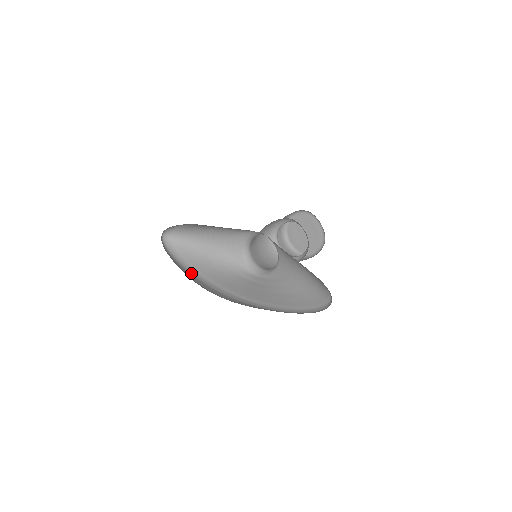
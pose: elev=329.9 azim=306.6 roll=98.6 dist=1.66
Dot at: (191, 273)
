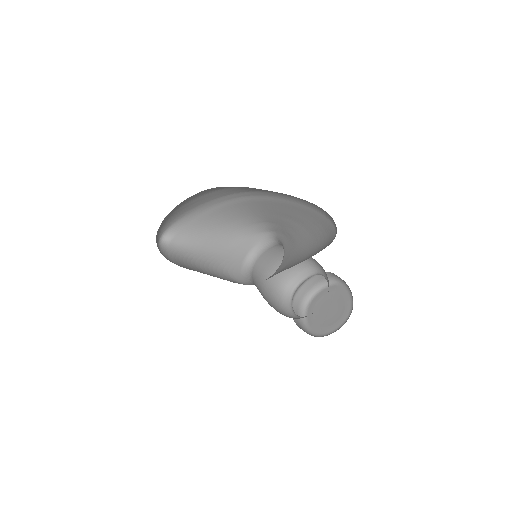
Dot at: occluded
